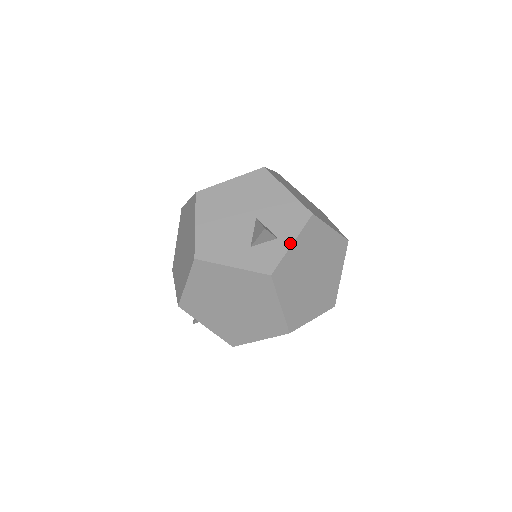
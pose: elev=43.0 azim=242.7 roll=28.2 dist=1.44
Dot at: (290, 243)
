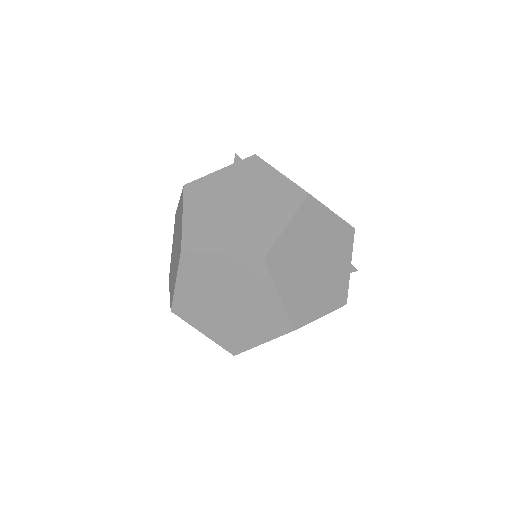
Dot at: occluded
